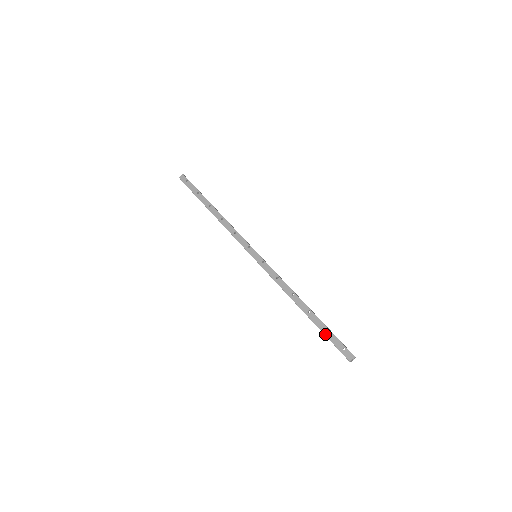
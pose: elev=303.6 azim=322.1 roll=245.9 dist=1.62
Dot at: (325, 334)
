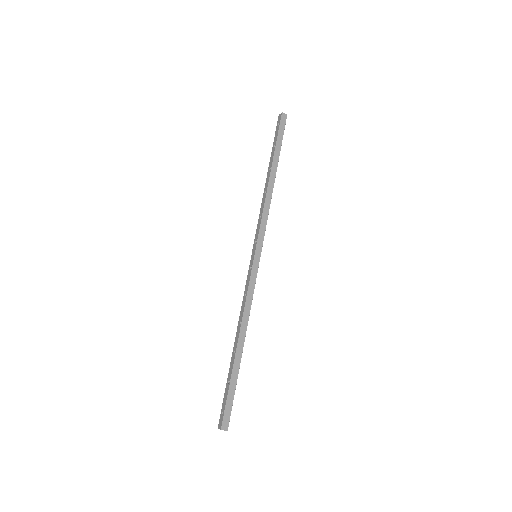
Dot at: (226, 385)
